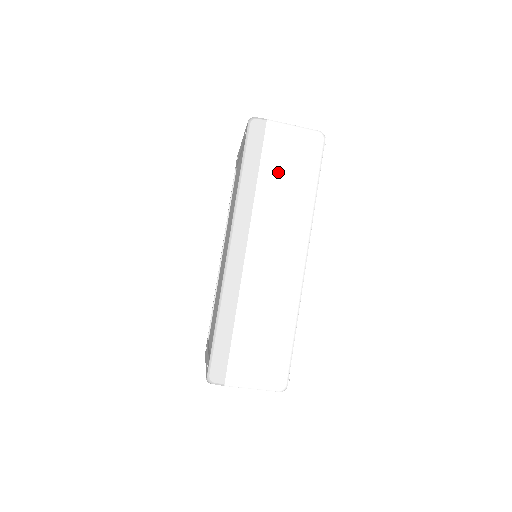
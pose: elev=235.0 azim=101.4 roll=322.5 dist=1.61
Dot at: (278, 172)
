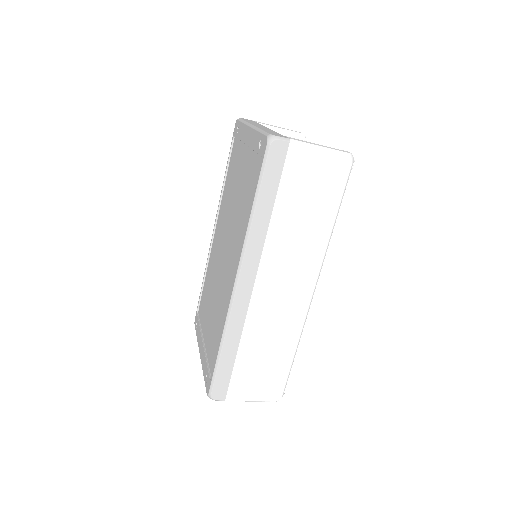
Dot at: (296, 203)
